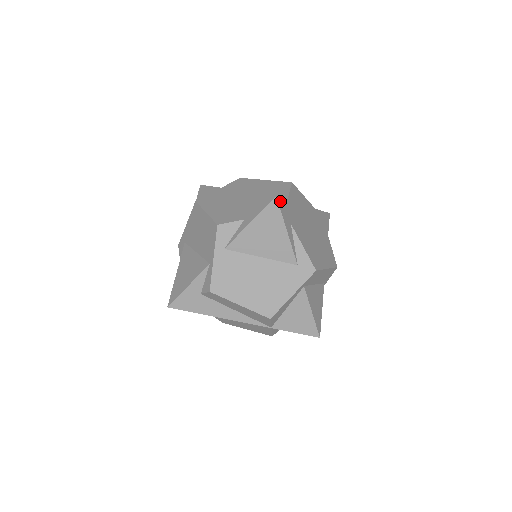
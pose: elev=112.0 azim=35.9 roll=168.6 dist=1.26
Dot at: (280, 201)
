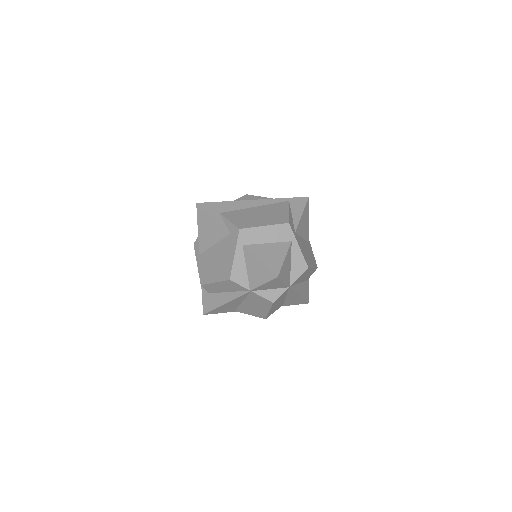
Dot at: (203, 205)
